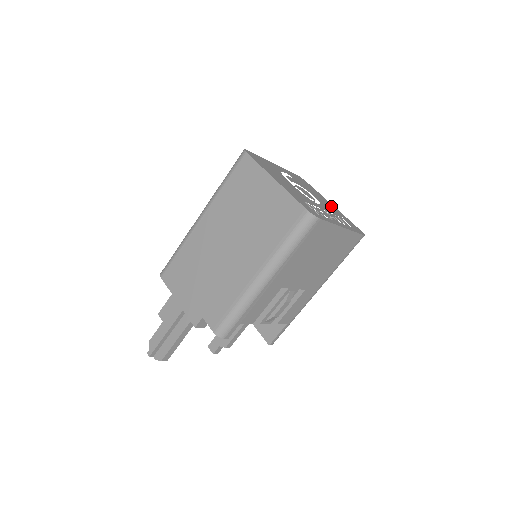
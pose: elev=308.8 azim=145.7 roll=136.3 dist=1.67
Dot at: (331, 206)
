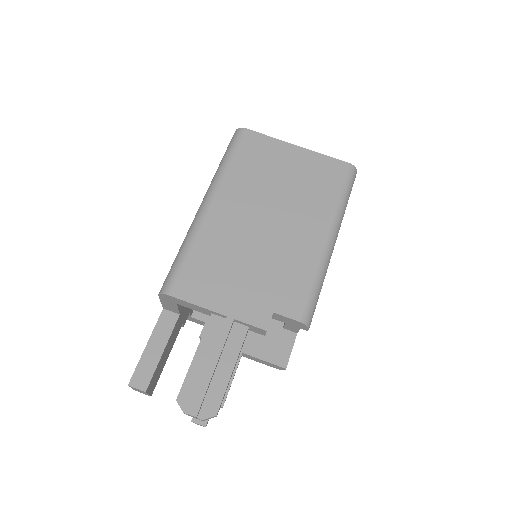
Dot at: occluded
